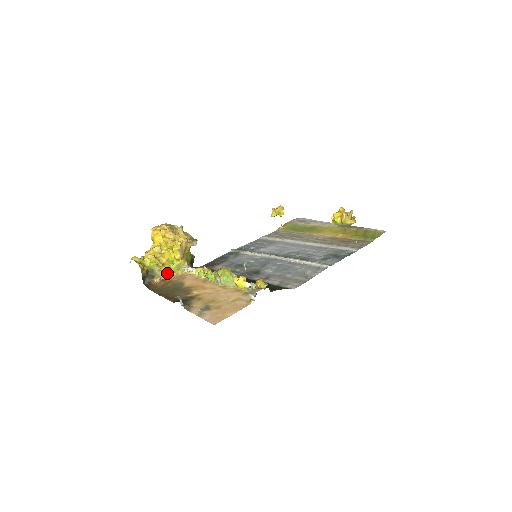
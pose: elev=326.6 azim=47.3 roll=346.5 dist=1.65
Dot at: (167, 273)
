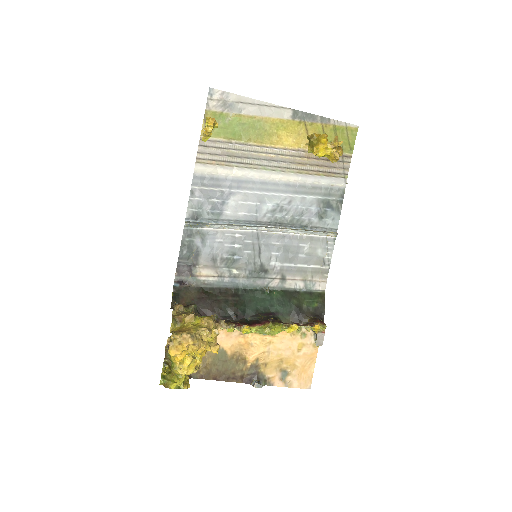
Dot at: occluded
